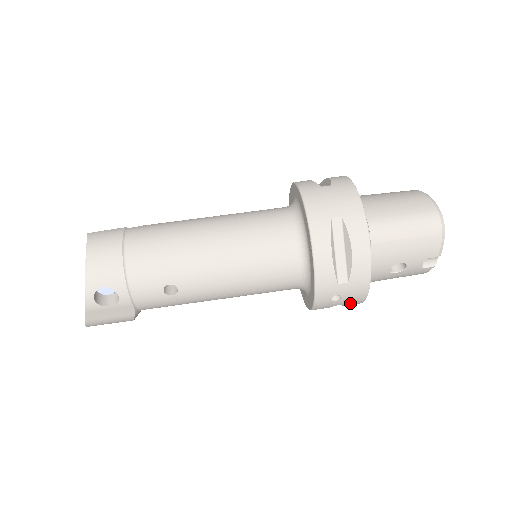
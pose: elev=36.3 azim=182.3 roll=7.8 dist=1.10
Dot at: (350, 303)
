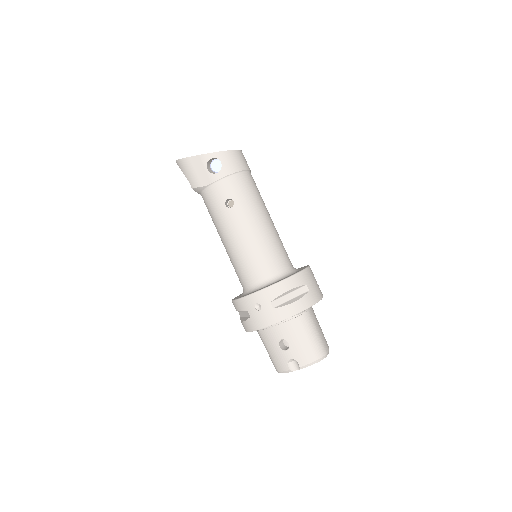
Dot at: (253, 321)
